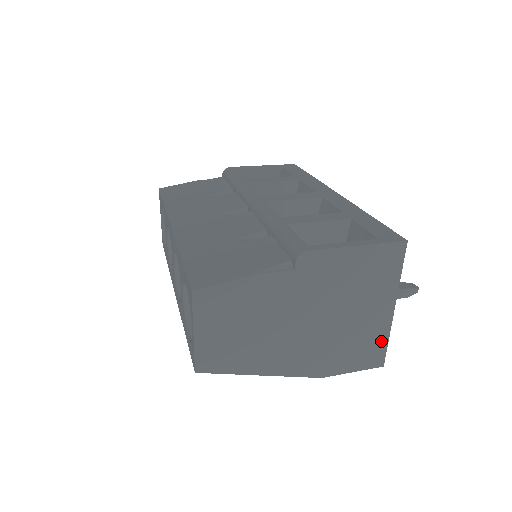
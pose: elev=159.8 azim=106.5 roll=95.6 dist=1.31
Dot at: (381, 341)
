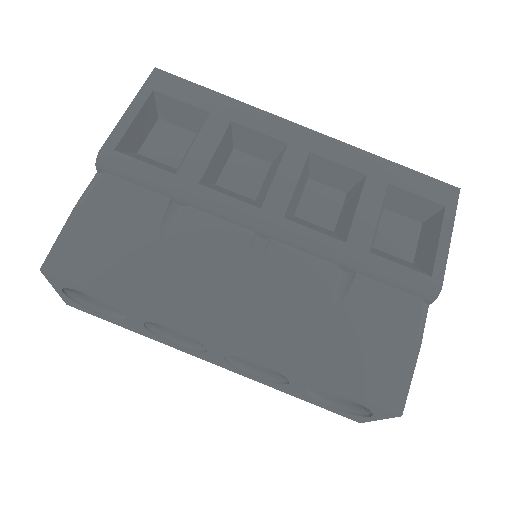
Dot at: occluded
